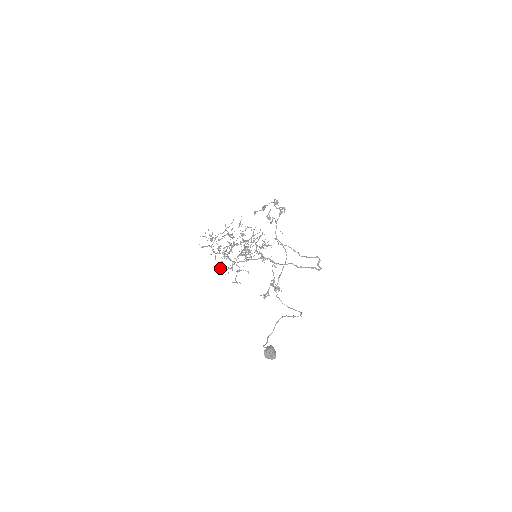
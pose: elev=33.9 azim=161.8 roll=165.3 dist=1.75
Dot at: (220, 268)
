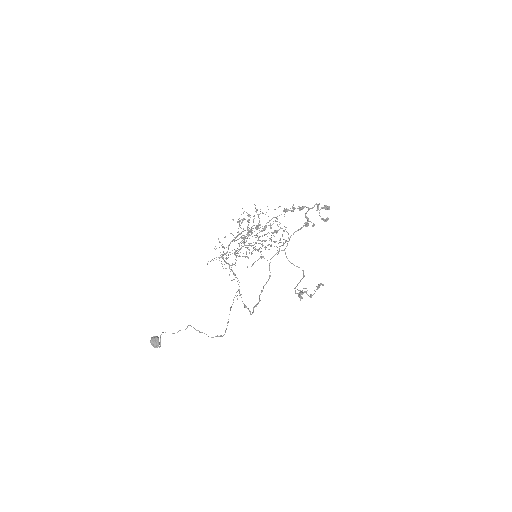
Dot at: (239, 246)
